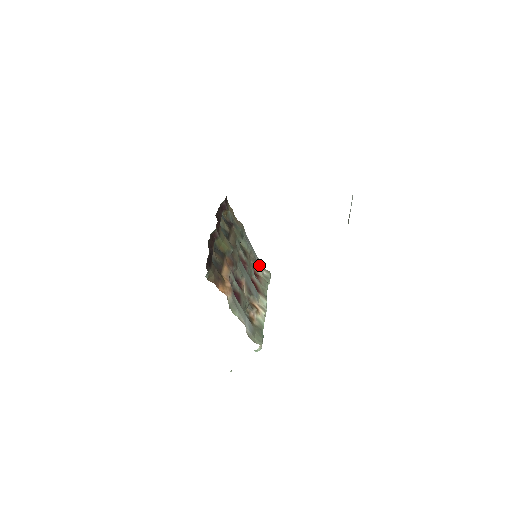
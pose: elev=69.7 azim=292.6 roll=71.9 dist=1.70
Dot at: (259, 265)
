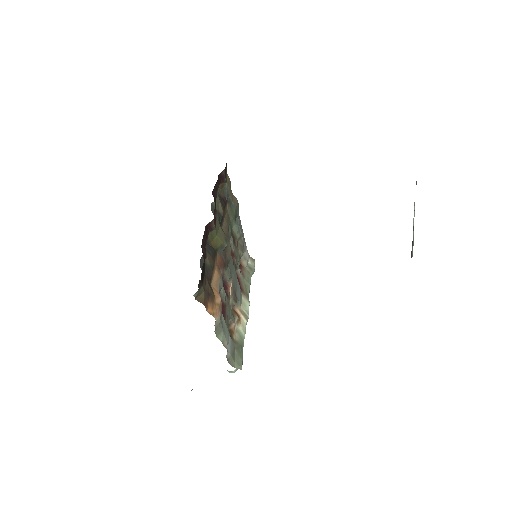
Dot at: (245, 253)
